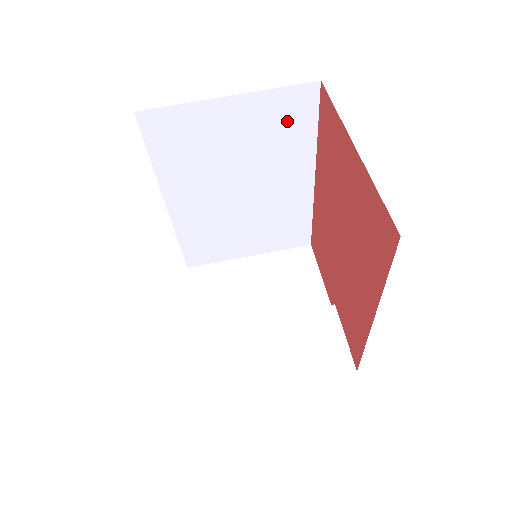
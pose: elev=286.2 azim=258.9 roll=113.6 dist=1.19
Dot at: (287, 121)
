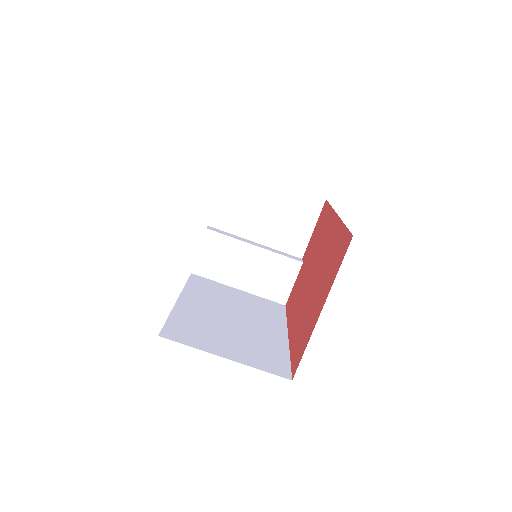
Dot at: occluded
